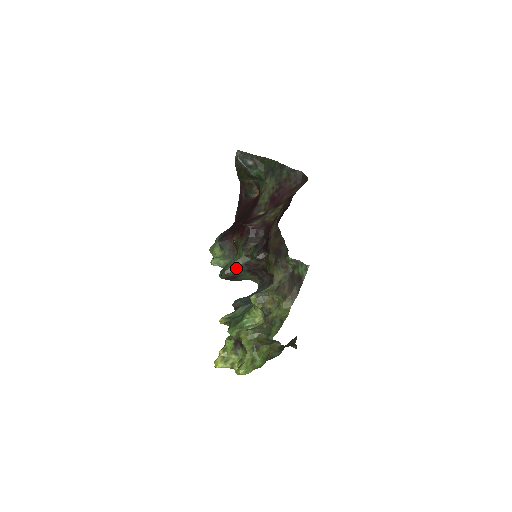
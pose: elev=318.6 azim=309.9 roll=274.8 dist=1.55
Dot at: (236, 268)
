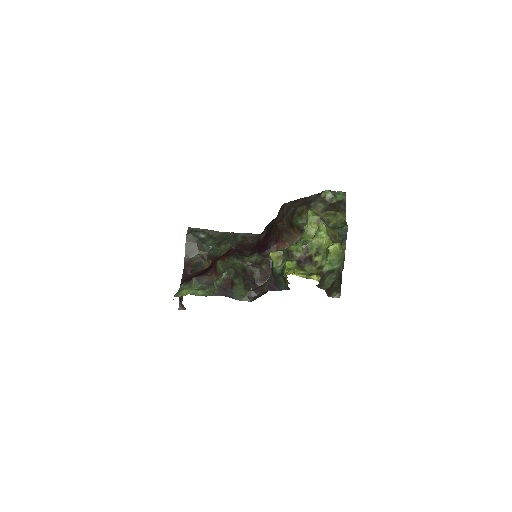
Dot at: (236, 270)
